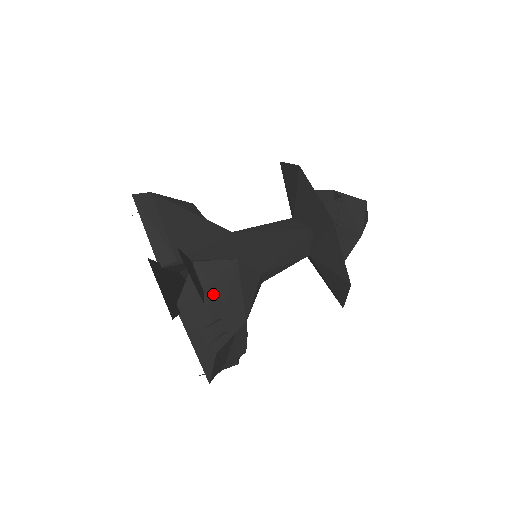
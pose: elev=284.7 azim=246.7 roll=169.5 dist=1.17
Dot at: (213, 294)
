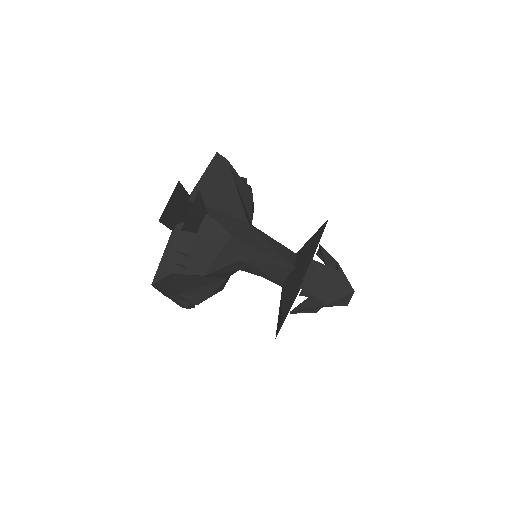
Dot at: (200, 240)
